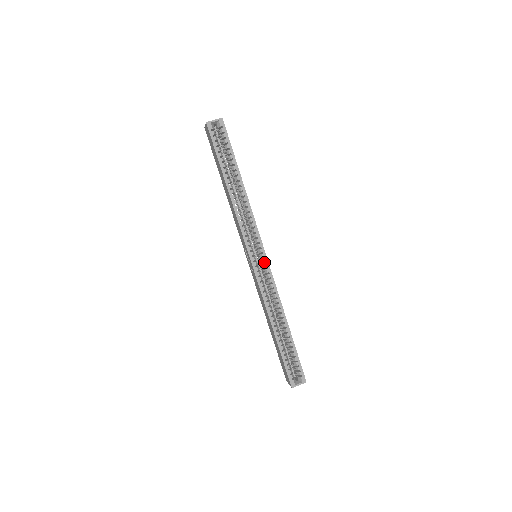
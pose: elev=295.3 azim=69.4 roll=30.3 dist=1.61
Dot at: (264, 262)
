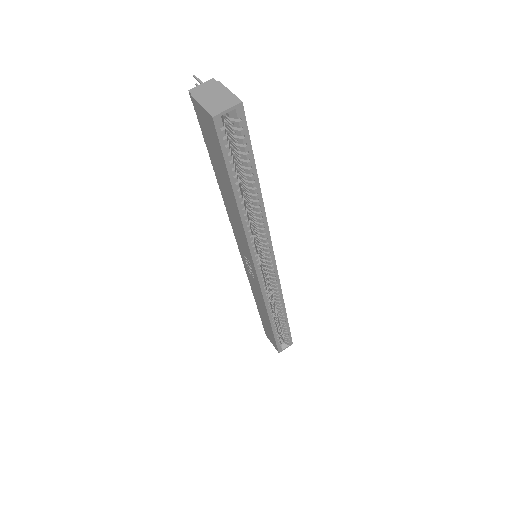
Dot at: (273, 273)
